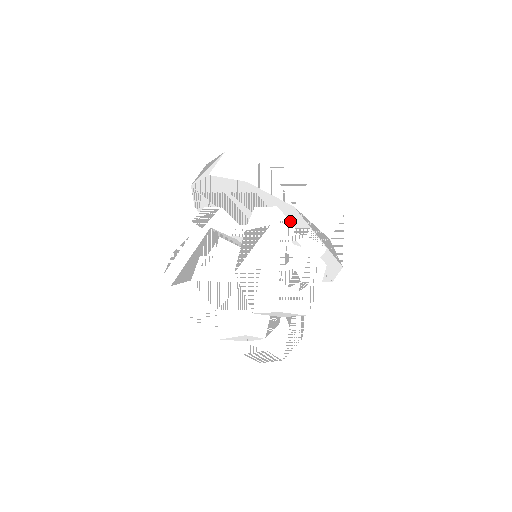
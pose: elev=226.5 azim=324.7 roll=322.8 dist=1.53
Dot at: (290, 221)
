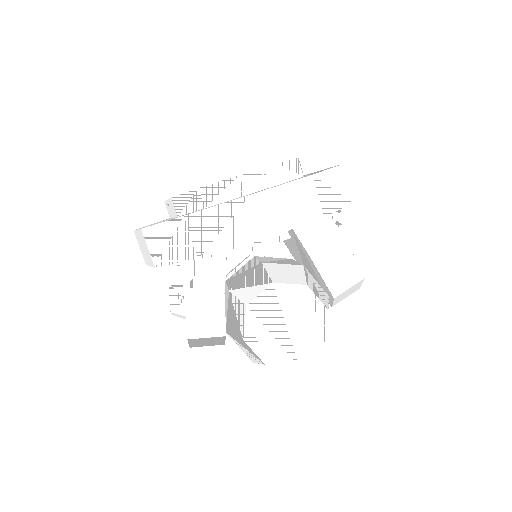
Dot at: occluded
